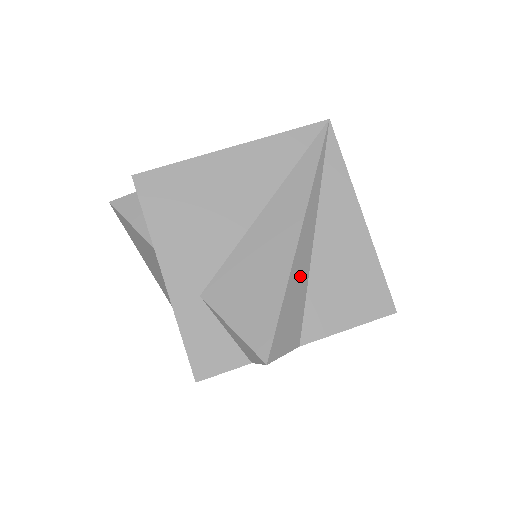
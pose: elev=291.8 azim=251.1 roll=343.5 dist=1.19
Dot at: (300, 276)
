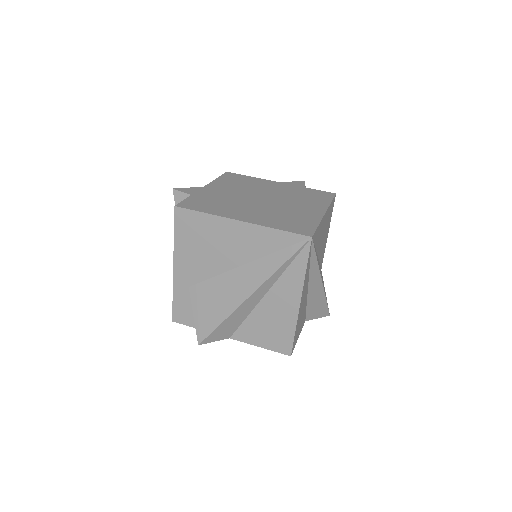
Dot at: (242, 312)
